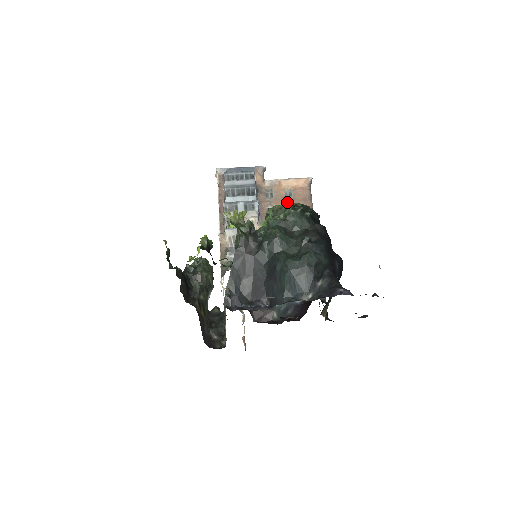
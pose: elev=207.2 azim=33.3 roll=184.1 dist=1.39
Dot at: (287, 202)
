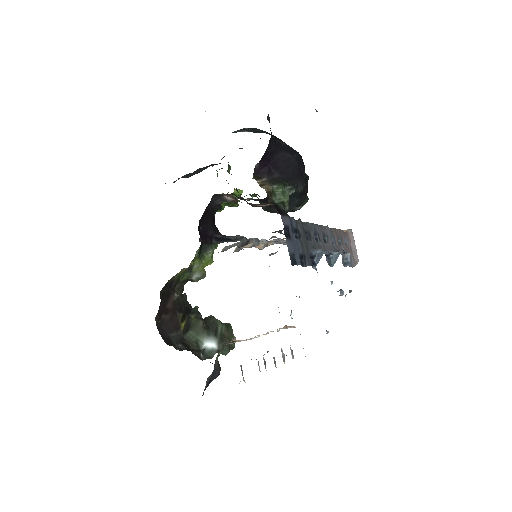
Dot at: occluded
